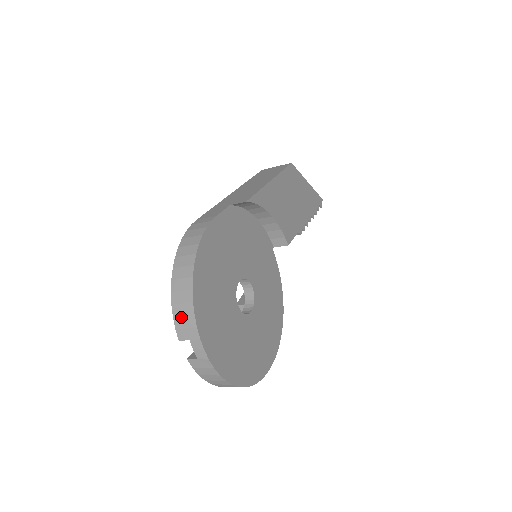
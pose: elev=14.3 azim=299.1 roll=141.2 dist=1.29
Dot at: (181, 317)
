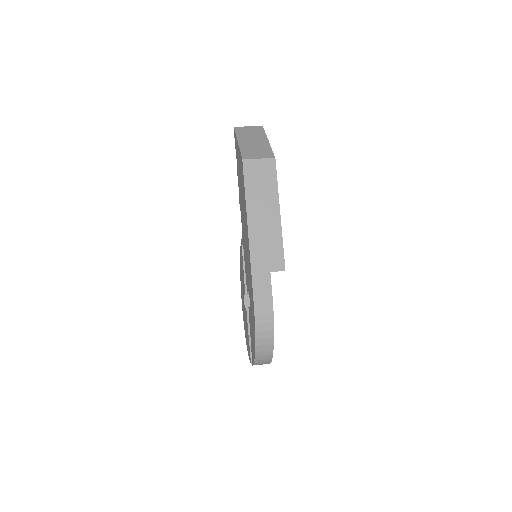
Dot at: (260, 363)
